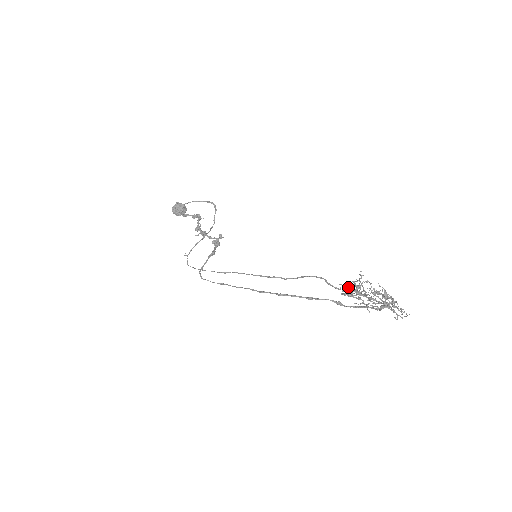
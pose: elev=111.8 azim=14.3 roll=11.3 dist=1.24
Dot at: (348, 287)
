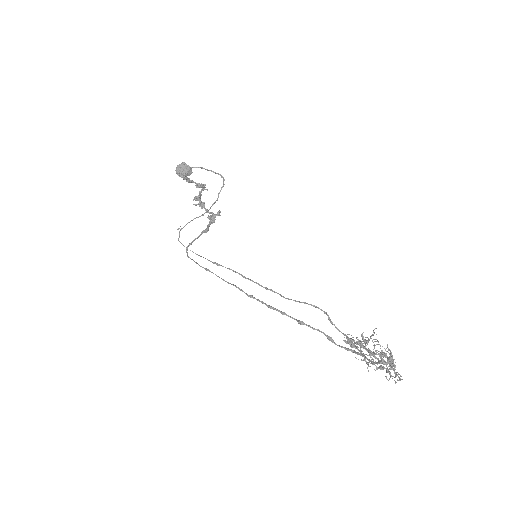
Dot at: (357, 342)
